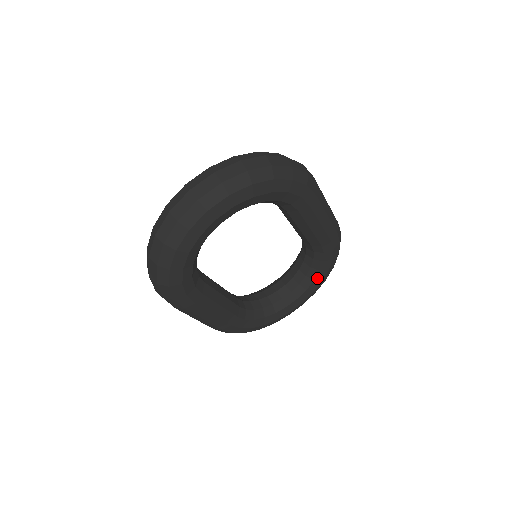
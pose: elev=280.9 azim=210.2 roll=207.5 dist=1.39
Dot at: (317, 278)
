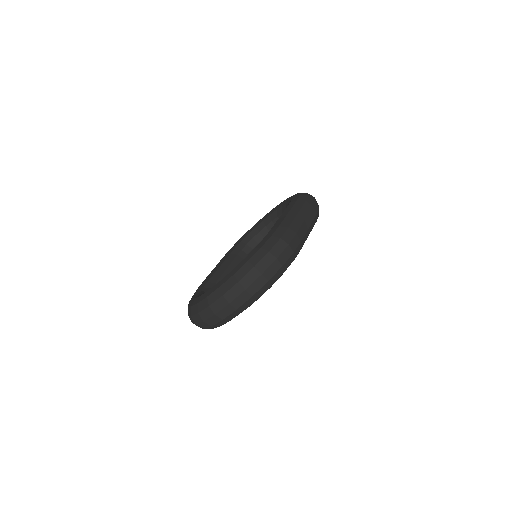
Dot at: occluded
